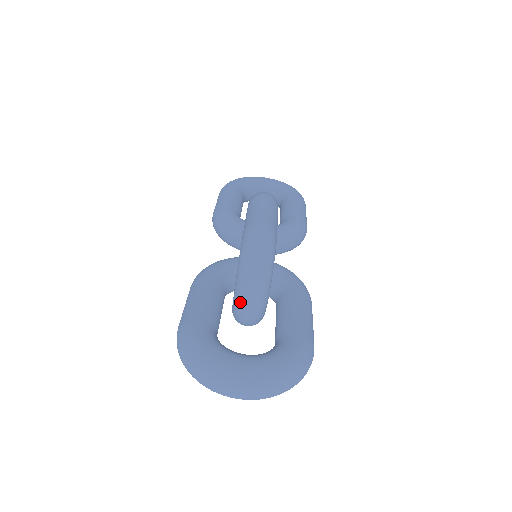
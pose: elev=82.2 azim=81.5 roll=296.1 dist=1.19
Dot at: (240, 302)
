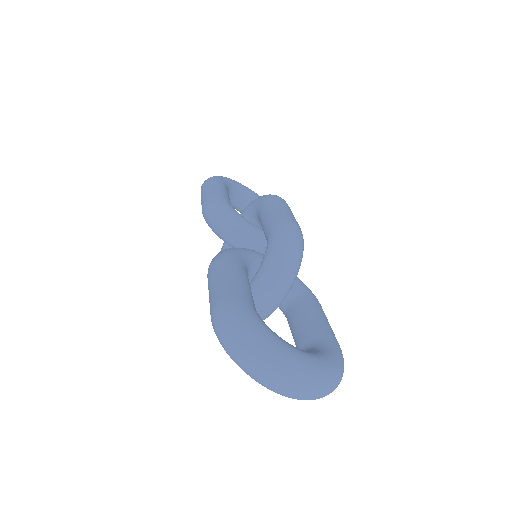
Dot at: (260, 296)
